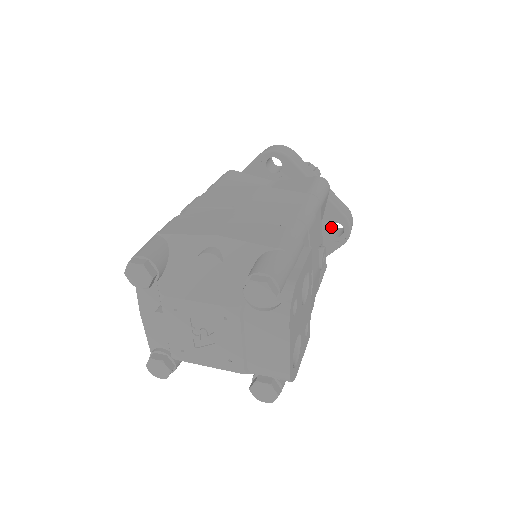
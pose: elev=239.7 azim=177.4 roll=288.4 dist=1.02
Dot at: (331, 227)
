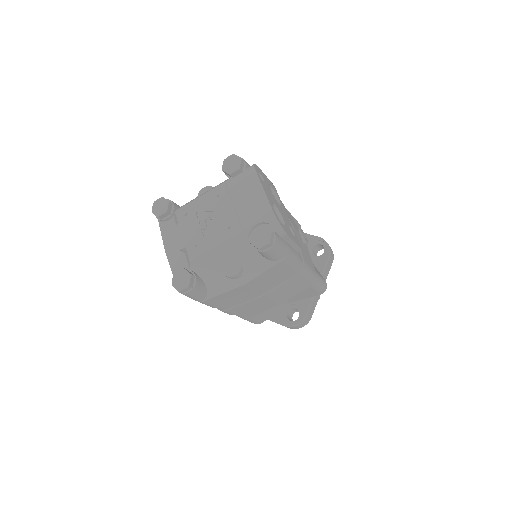
Dot at: occluded
